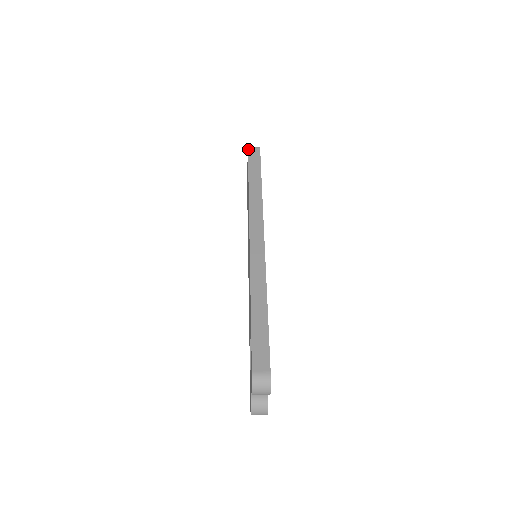
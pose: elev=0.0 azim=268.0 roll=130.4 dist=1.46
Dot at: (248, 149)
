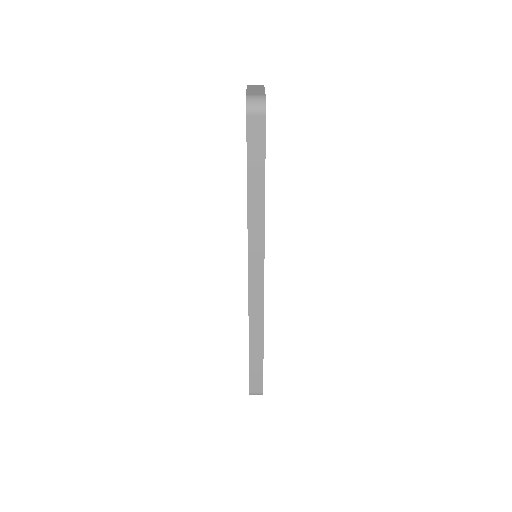
Dot at: (246, 118)
